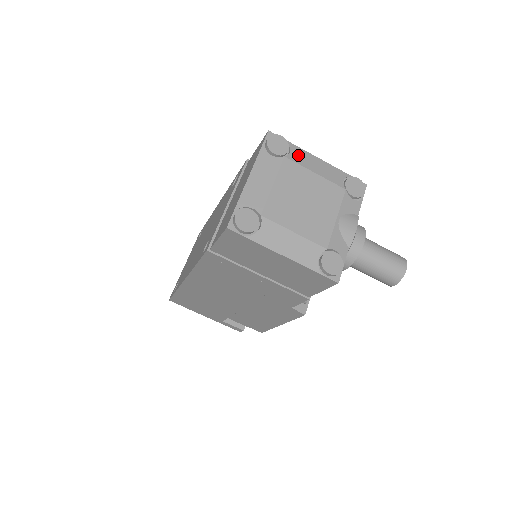
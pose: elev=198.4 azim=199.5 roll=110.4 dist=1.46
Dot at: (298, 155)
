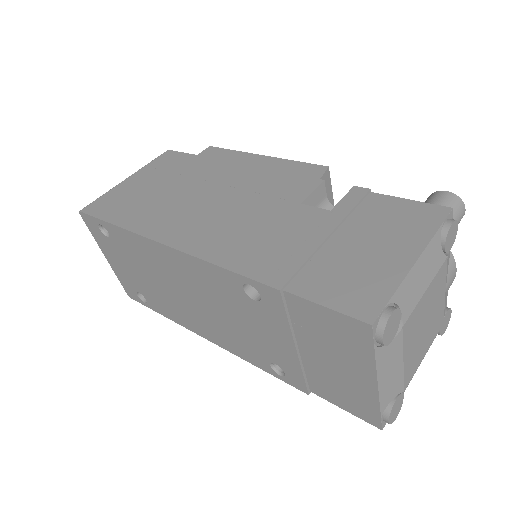
Dot at: (407, 299)
